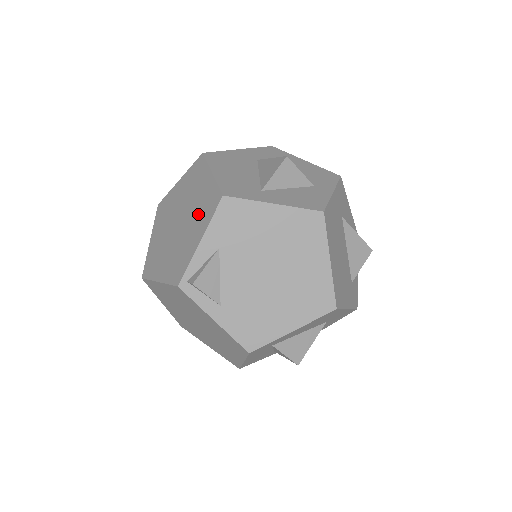
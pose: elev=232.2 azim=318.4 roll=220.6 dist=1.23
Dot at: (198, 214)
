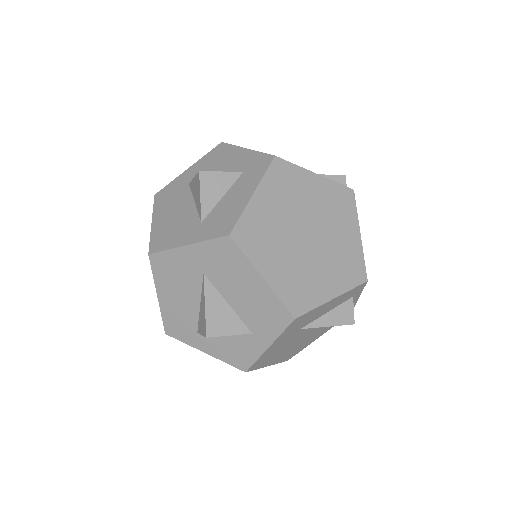
Dot at: occluded
